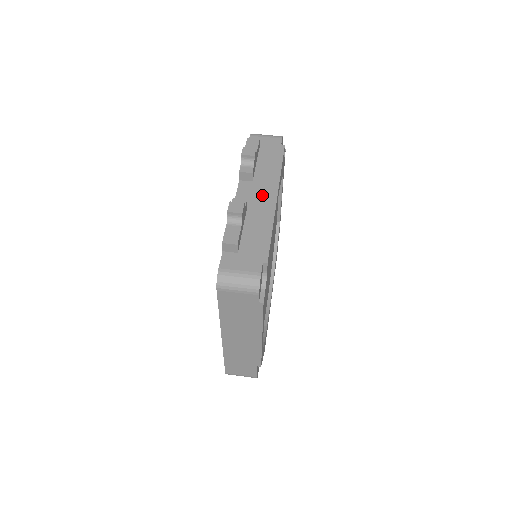
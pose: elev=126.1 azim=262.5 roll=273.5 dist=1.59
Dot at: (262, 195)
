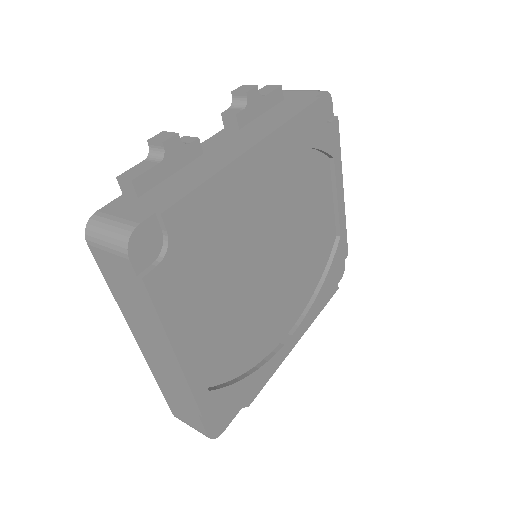
Dot at: (236, 142)
